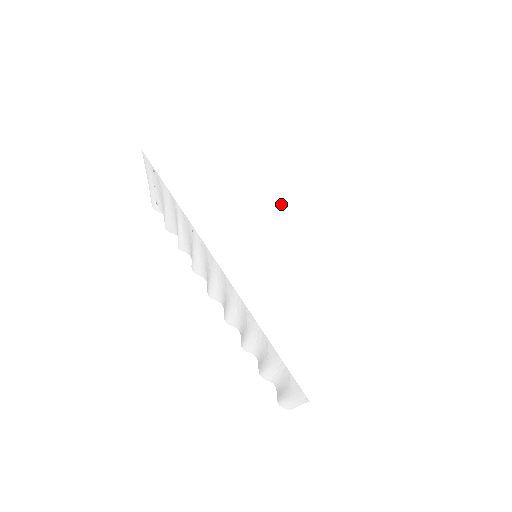
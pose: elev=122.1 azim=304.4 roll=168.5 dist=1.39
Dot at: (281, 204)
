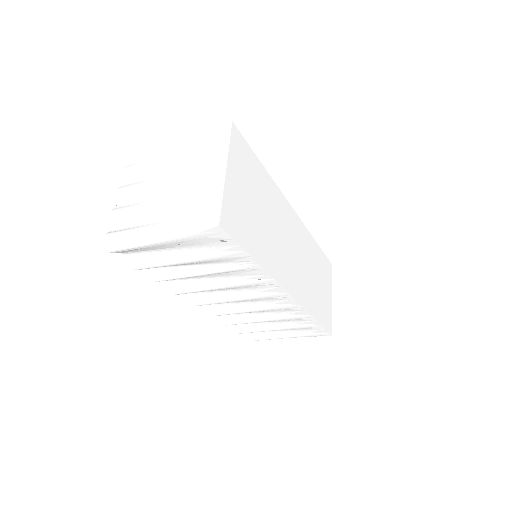
Dot at: (287, 208)
